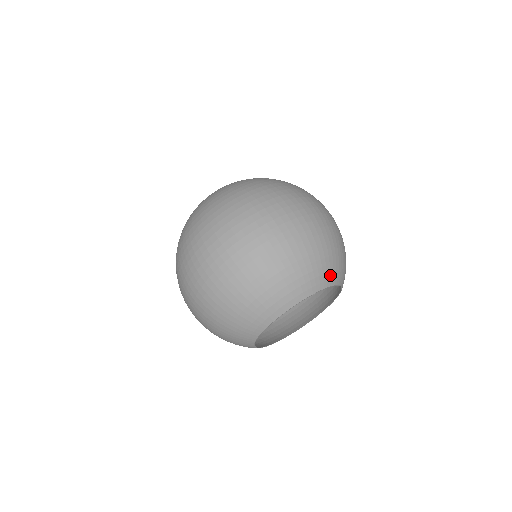
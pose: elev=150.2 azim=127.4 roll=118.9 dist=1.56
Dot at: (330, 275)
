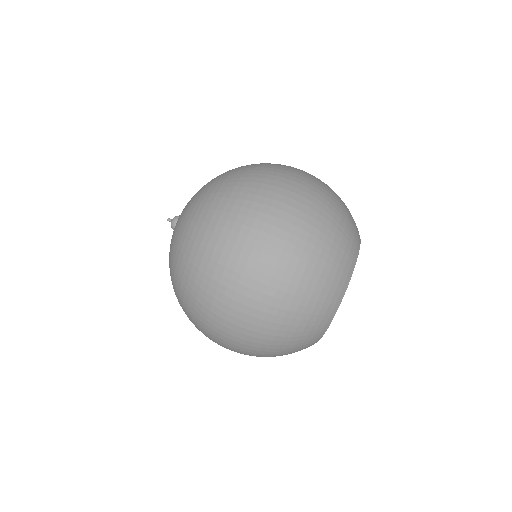
Dot at: (351, 253)
